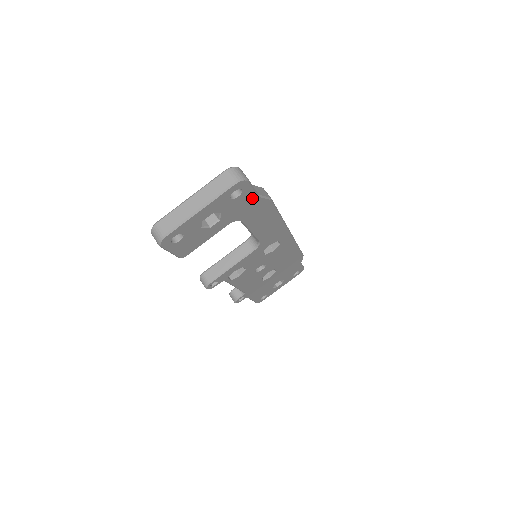
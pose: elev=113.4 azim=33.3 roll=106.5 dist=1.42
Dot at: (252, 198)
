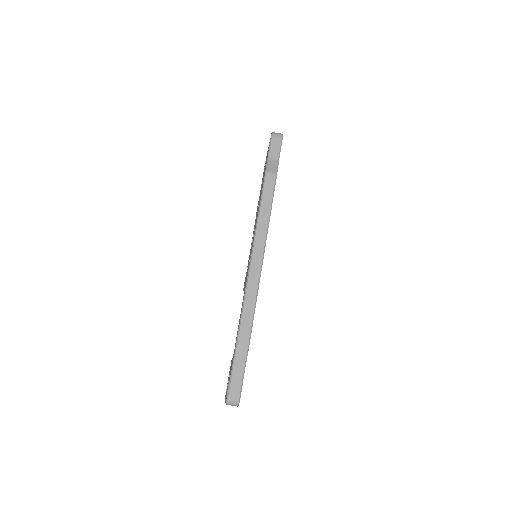
Dot at: (244, 371)
